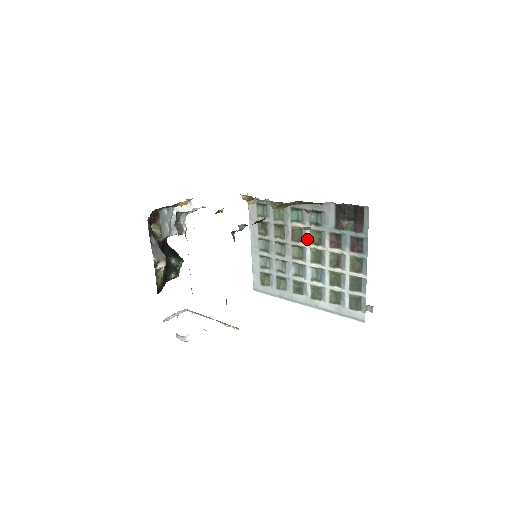
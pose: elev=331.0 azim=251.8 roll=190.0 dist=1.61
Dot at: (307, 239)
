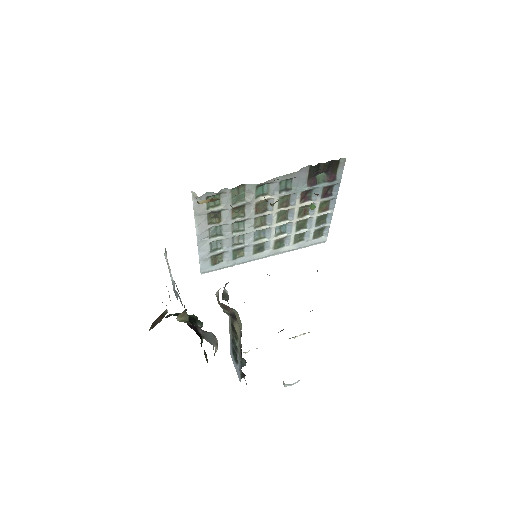
Dot at: (275, 206)
